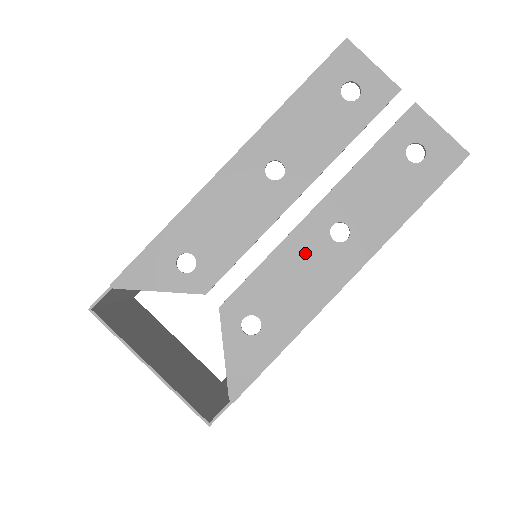
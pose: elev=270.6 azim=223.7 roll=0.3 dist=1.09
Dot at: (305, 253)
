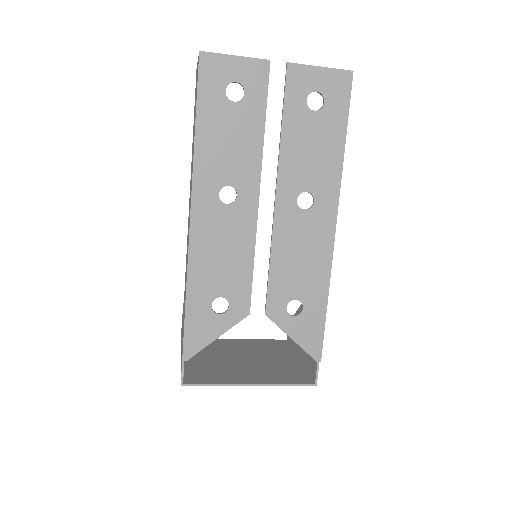
Dot at: (293, 234)
